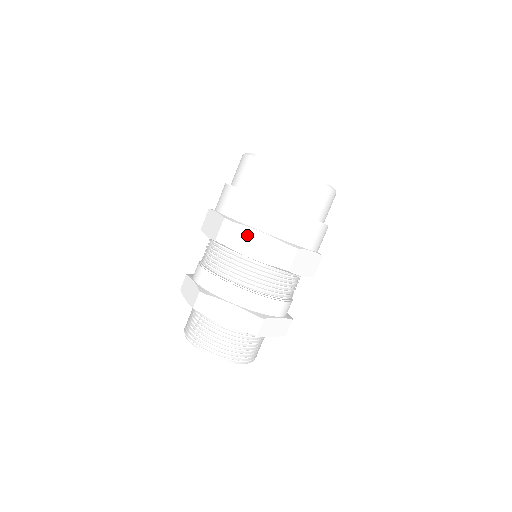
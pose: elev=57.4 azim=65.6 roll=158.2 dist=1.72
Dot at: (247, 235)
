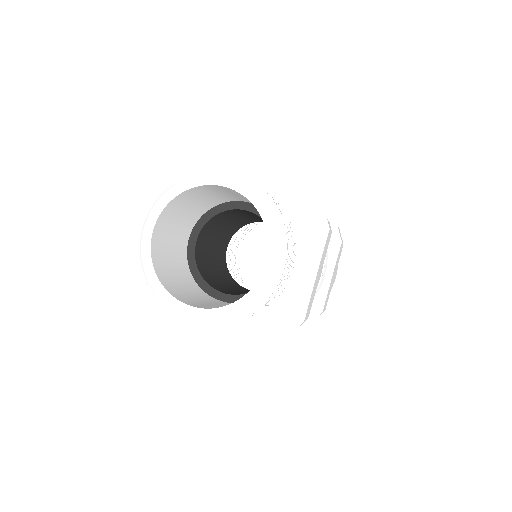
Dot at: occluded
